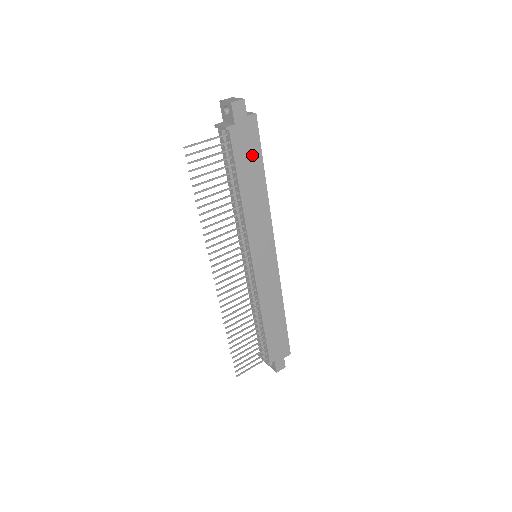
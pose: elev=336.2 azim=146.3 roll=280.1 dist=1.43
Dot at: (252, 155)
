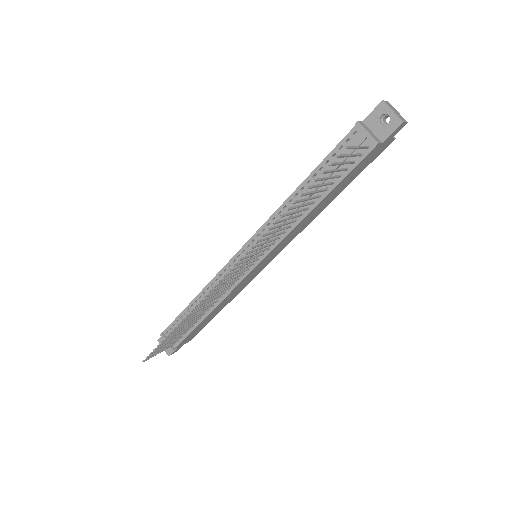
Dot at: (355, 174)
